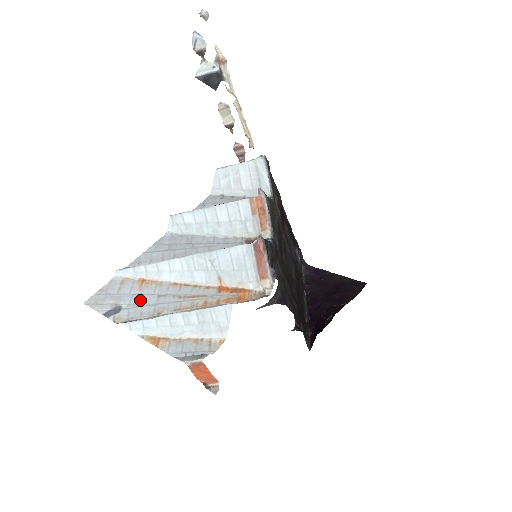
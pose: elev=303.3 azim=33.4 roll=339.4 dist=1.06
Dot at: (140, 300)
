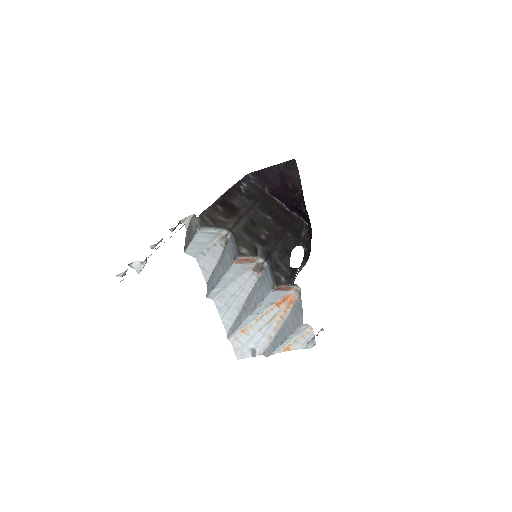
Dot at: (255, 339)
